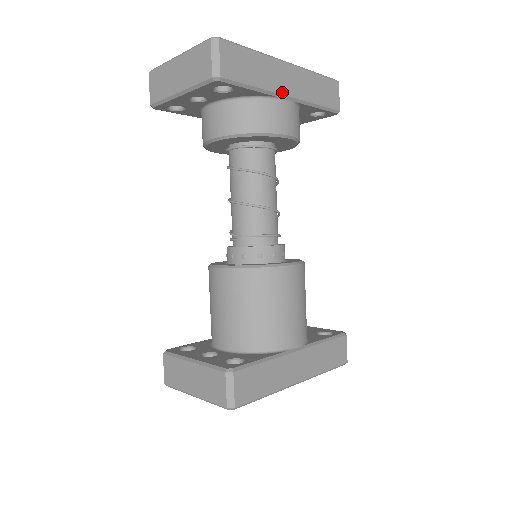
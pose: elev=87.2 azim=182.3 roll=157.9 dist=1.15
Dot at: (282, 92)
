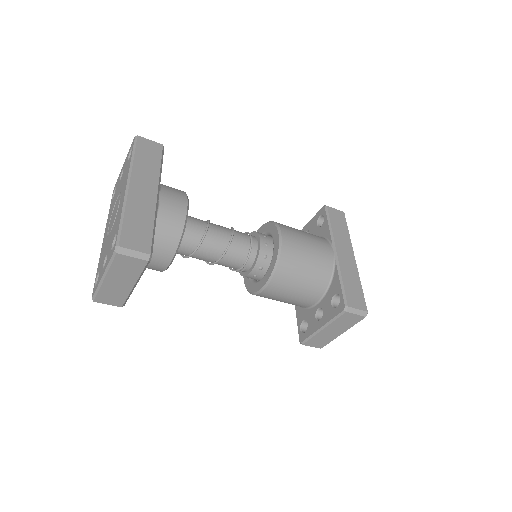
Dot at: (154, 199)
